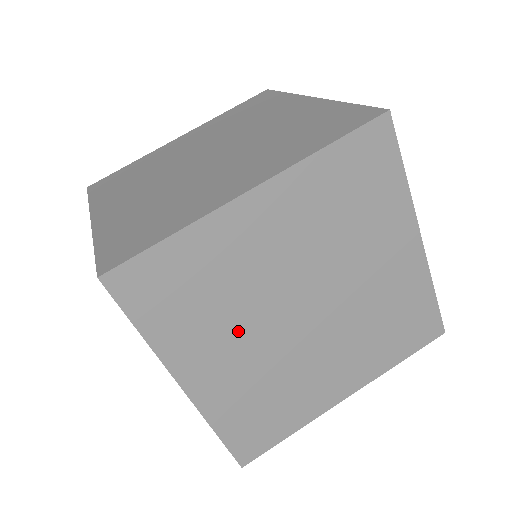
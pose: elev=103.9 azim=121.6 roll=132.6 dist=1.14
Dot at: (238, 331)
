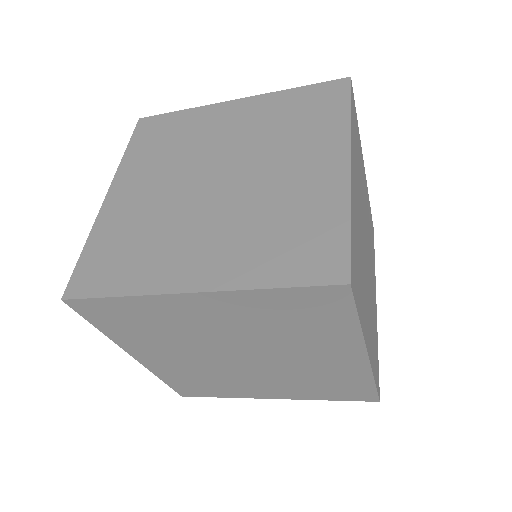
Dot at: (365, 285)
